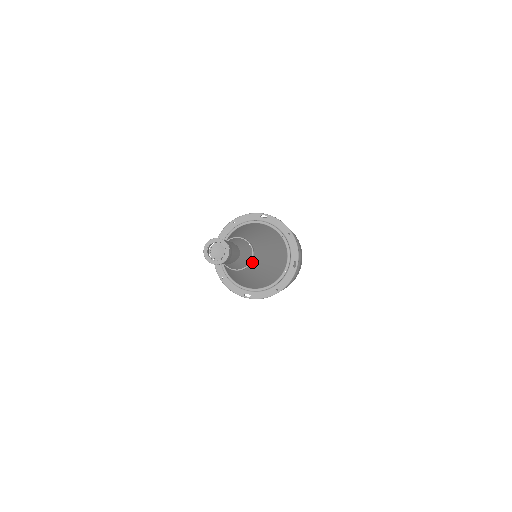
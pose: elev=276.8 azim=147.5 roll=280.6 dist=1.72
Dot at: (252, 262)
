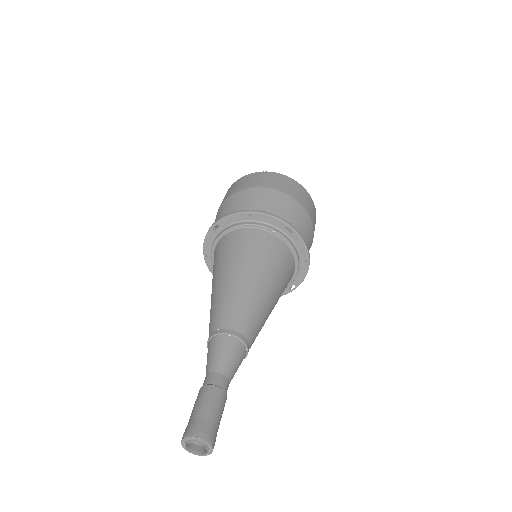
Dot at: occluded
